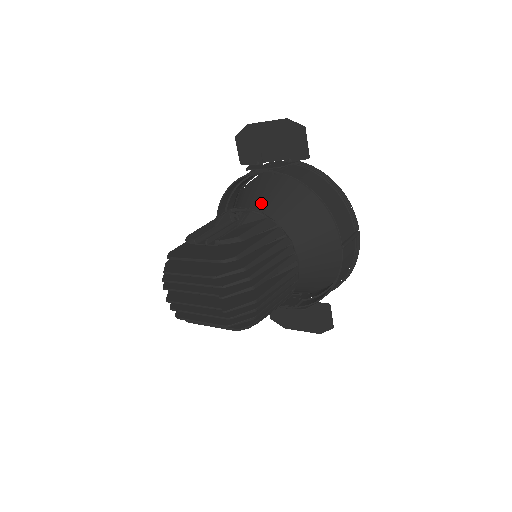
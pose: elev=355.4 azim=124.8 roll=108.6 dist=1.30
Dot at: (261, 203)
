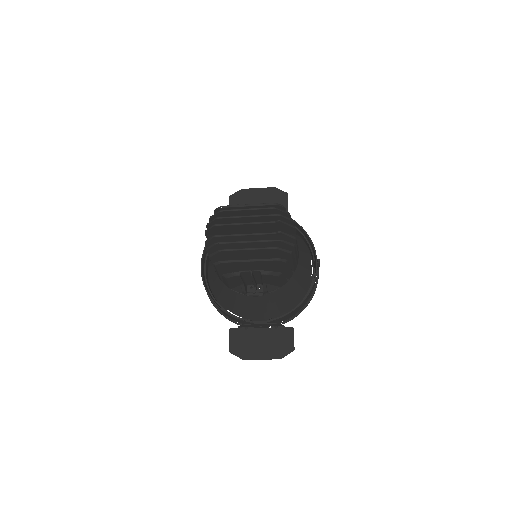
Dot at: occluded
